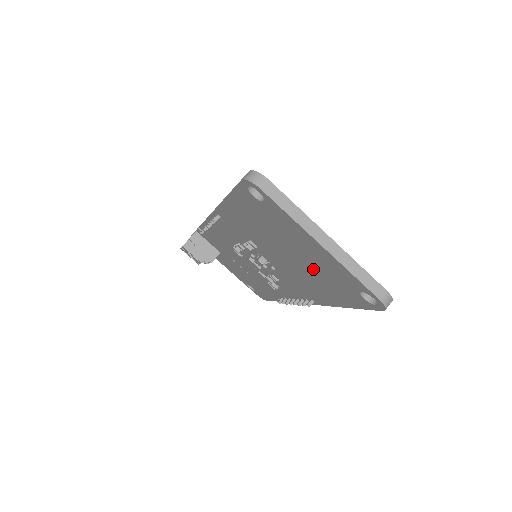
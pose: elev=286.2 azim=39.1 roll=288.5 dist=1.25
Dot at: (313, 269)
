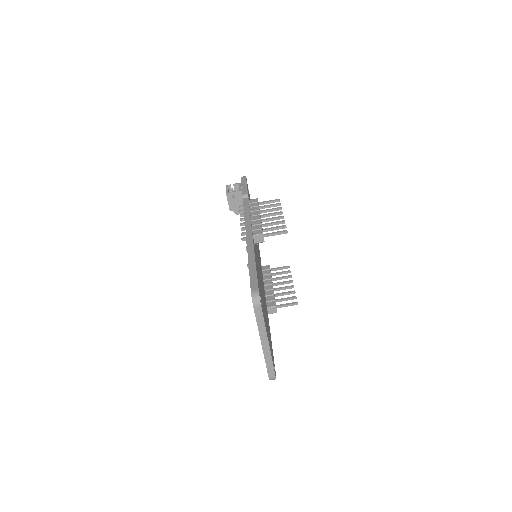
Dot at: occluded
